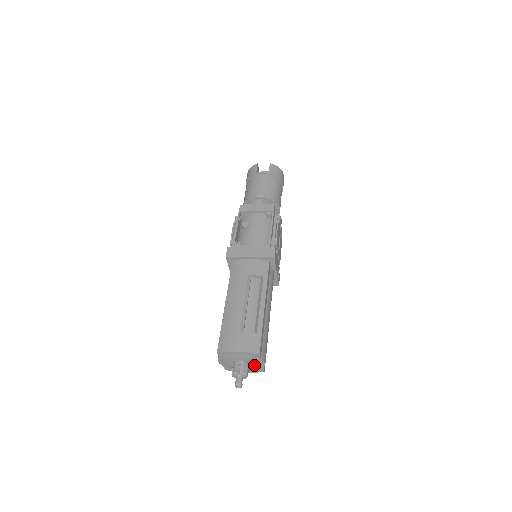
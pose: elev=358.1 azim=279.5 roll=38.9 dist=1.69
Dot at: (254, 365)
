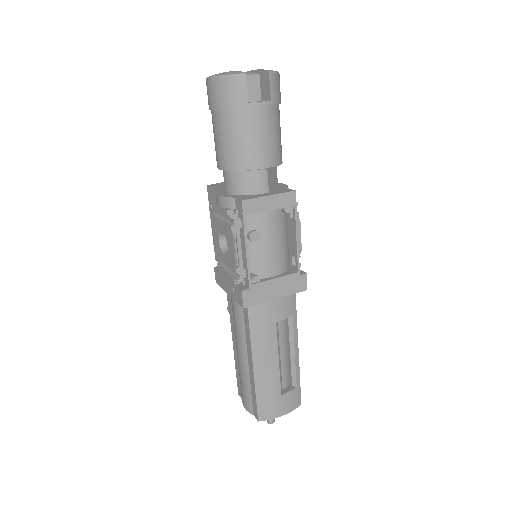
Dot at: occluded
